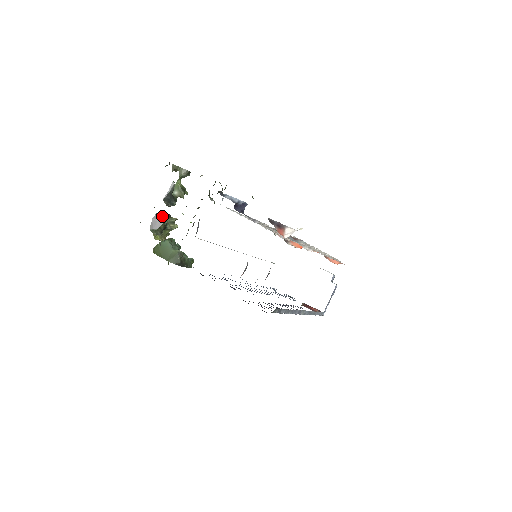
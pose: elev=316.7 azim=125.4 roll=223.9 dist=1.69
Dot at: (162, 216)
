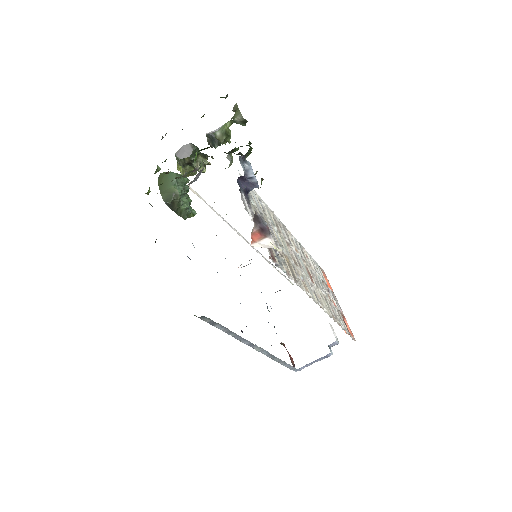
Dot at: (194, 149)
